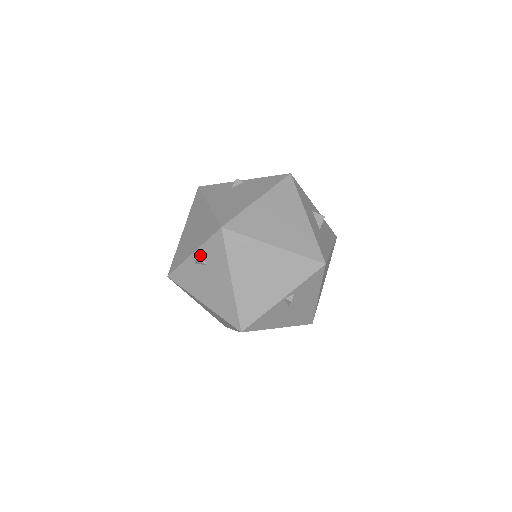
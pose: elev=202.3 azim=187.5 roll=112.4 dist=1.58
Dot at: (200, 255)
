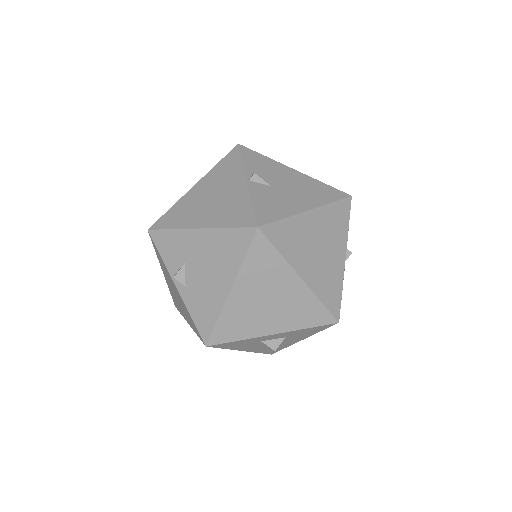
Dot at: (176, 273)
